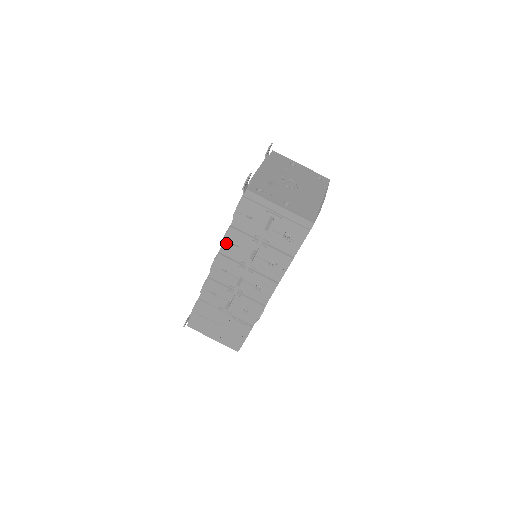
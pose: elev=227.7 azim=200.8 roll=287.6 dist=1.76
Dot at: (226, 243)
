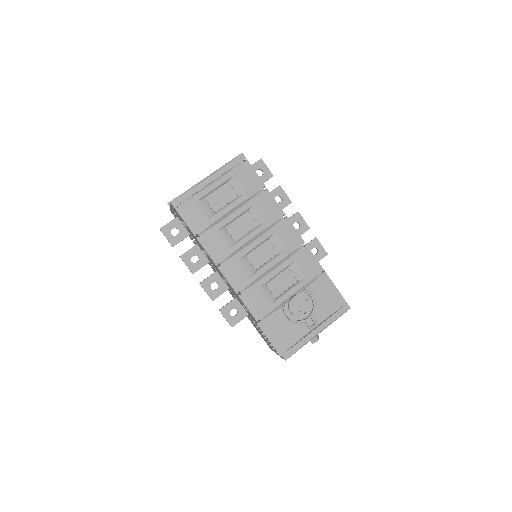
Dot at: occluded
